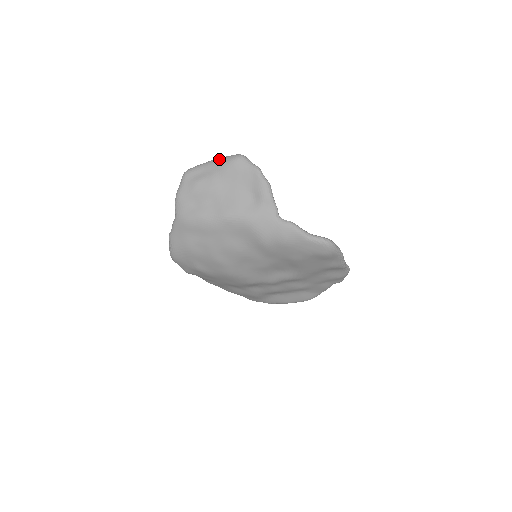
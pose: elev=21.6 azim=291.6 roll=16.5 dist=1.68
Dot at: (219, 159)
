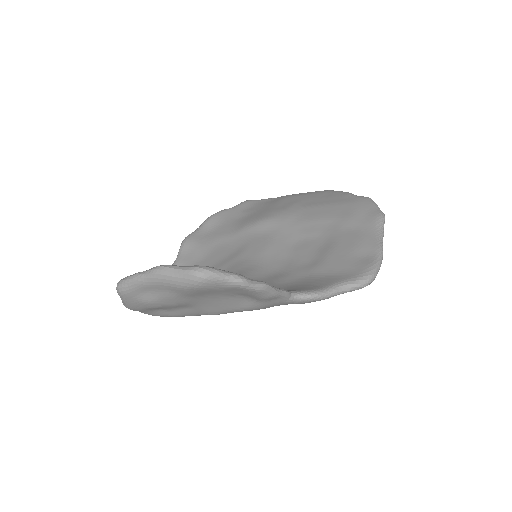
Dot at: (165, 279)
